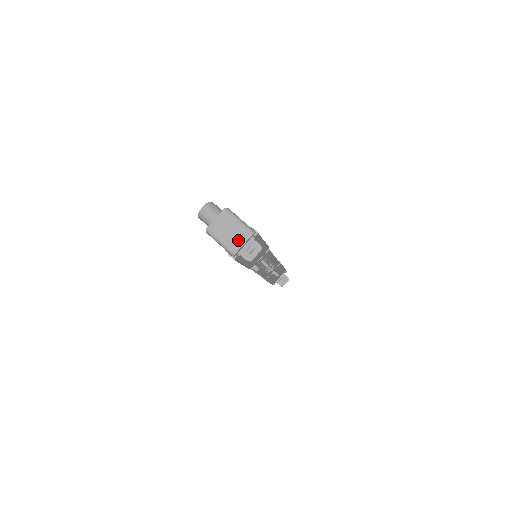
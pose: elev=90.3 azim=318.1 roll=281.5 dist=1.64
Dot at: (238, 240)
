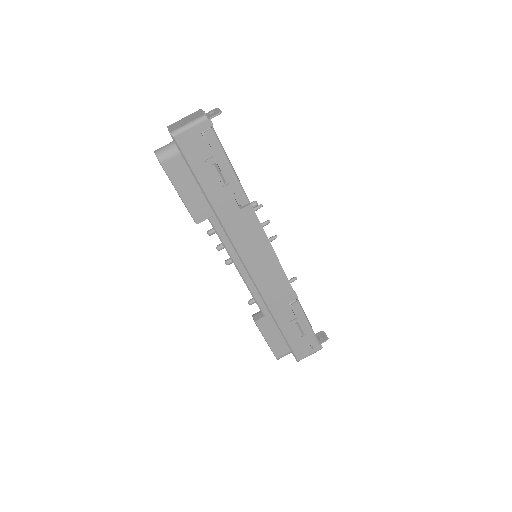
Dot at: (197, 115)
